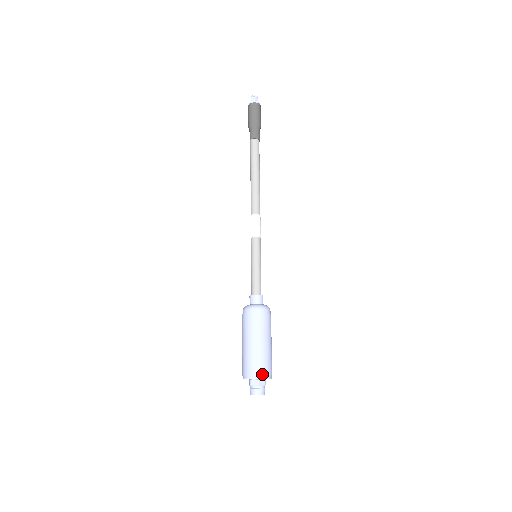
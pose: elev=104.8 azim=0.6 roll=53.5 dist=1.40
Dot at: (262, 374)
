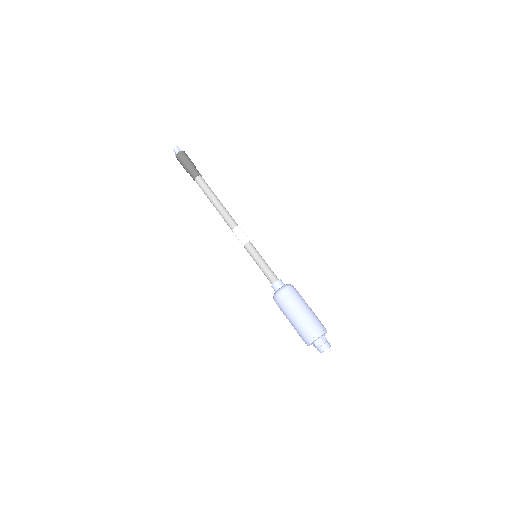
Dot at: occluded
